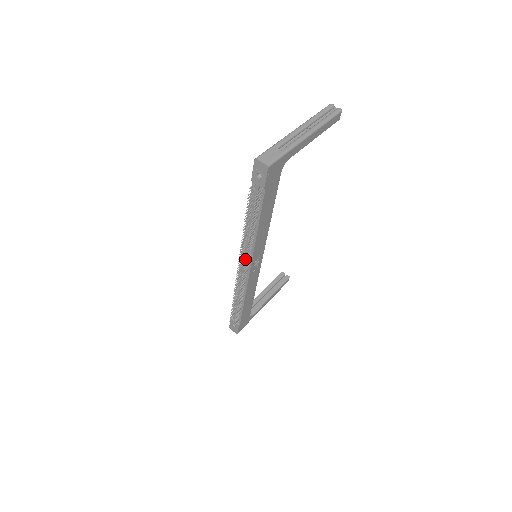
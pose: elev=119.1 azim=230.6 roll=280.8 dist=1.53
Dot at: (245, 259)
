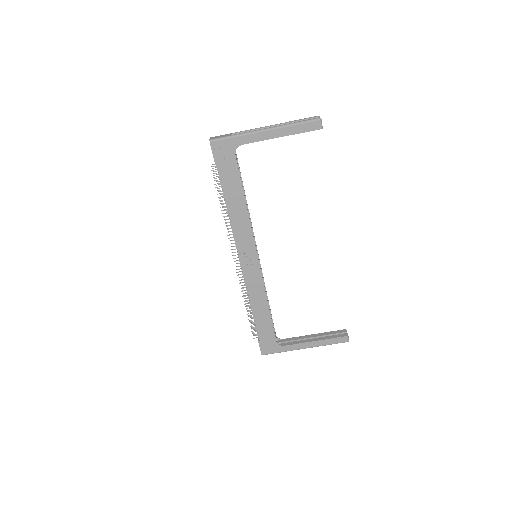
Dot at: occluded
